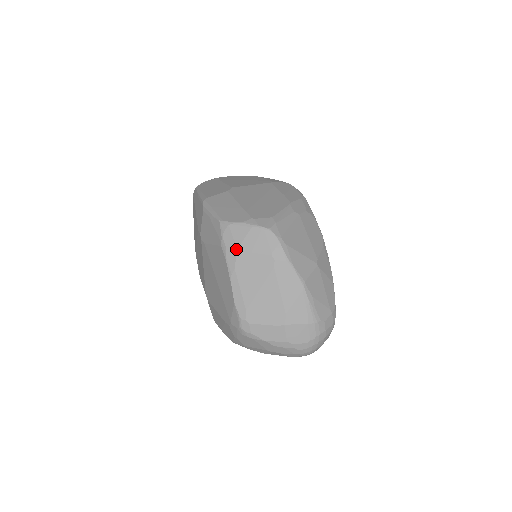
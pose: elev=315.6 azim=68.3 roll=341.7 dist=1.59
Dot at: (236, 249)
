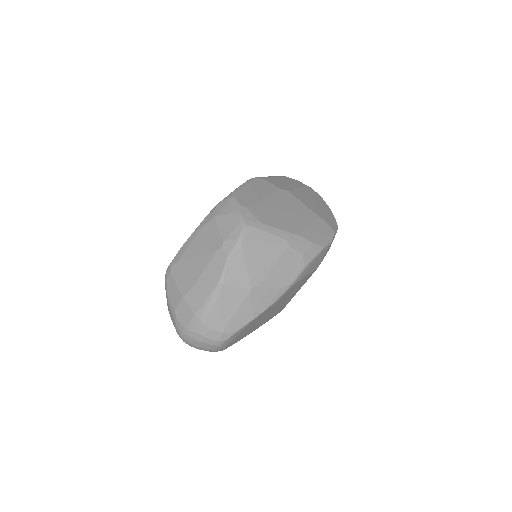
Dot at: (215, 216)
